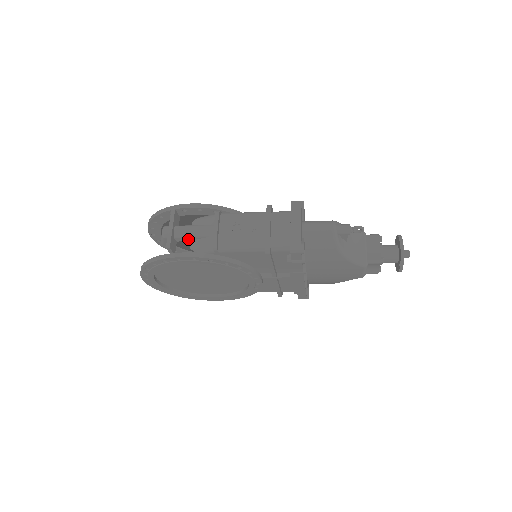
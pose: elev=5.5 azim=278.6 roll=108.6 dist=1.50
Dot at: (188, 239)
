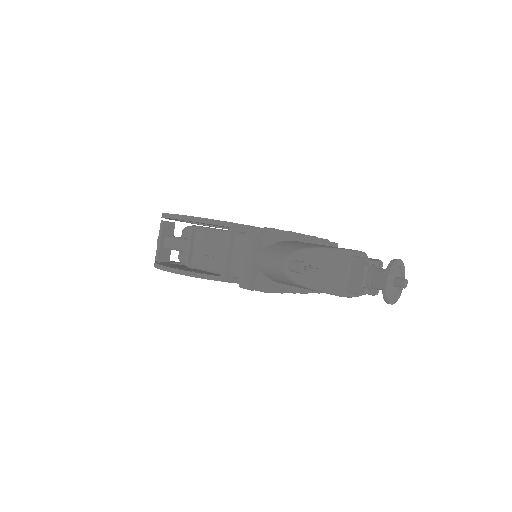
Dot at: (176, 250)
